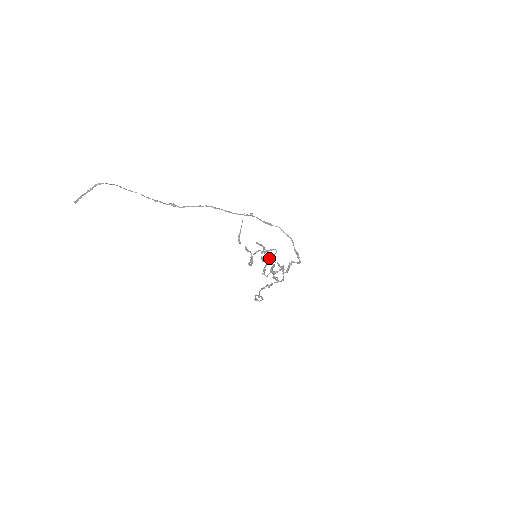
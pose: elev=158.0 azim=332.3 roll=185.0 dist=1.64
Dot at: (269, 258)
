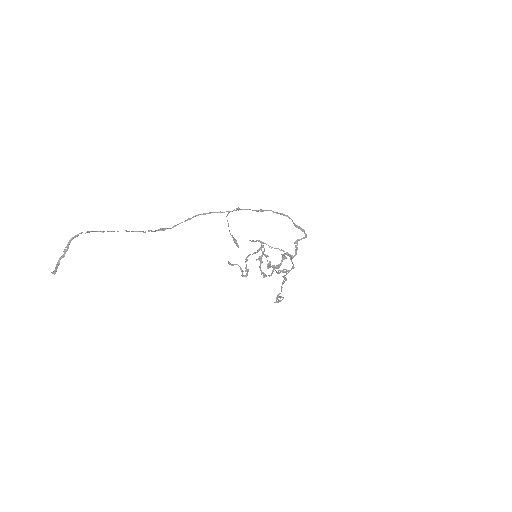
Dot at: (260, 259)
